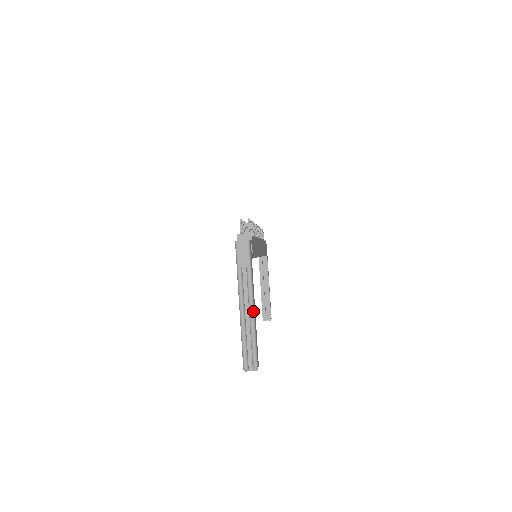
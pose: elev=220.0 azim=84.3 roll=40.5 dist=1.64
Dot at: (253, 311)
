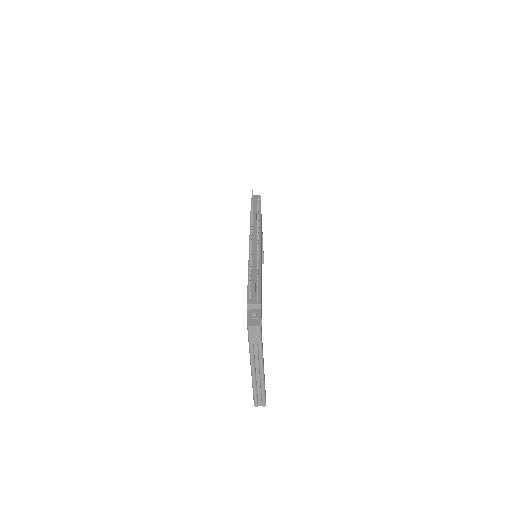
Dot at: (263, 372)
